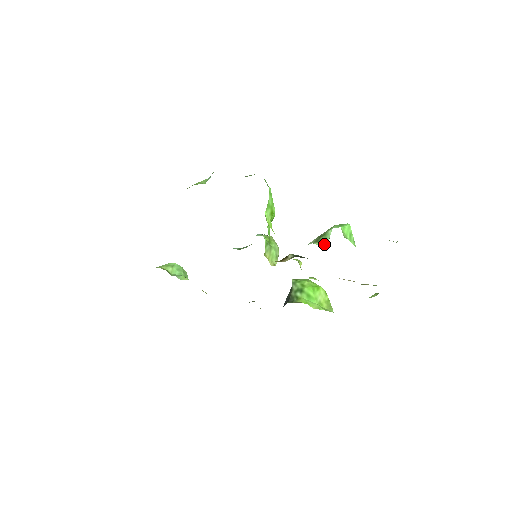
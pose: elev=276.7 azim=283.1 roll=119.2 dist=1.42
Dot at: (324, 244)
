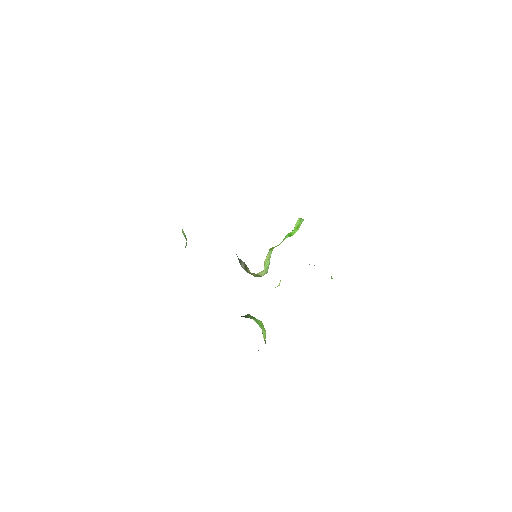
Dot at: occluded
